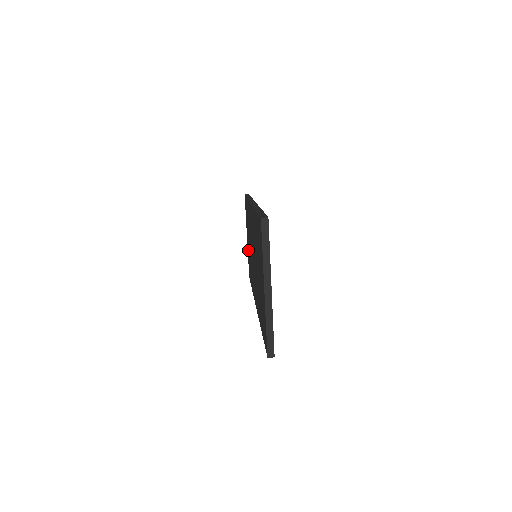
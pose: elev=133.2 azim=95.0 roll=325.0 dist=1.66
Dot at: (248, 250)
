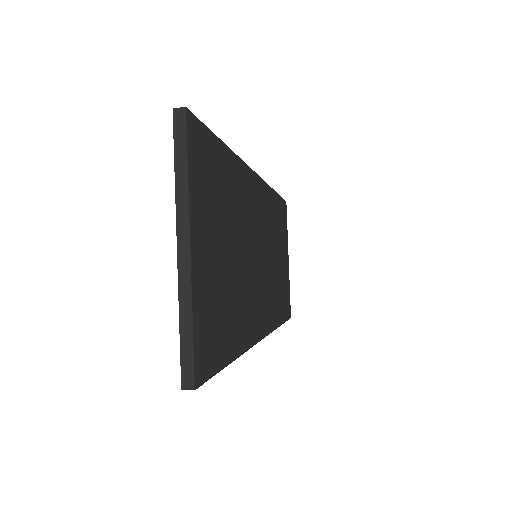
Dot at: occluded
